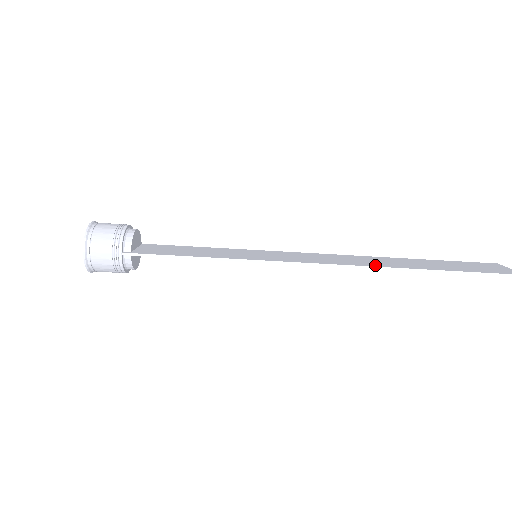
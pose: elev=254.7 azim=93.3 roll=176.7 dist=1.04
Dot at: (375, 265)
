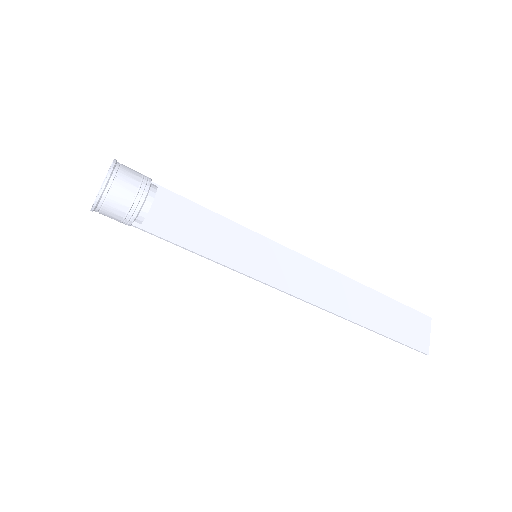
Dot at: (340, 311)
